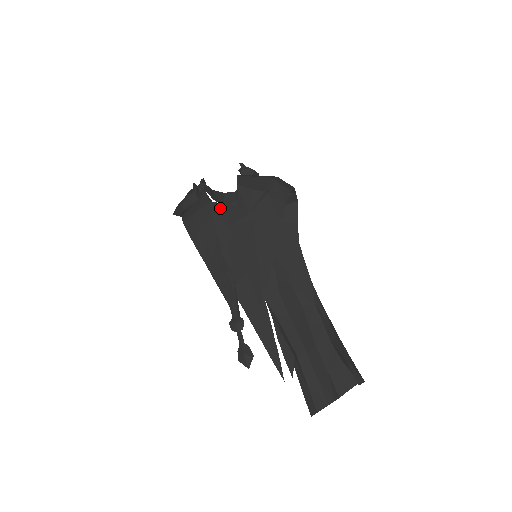
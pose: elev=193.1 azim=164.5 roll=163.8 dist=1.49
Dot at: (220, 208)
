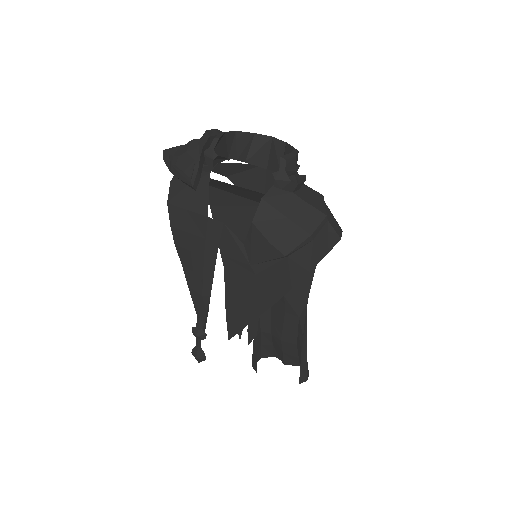
Dot at: (219, 229)
